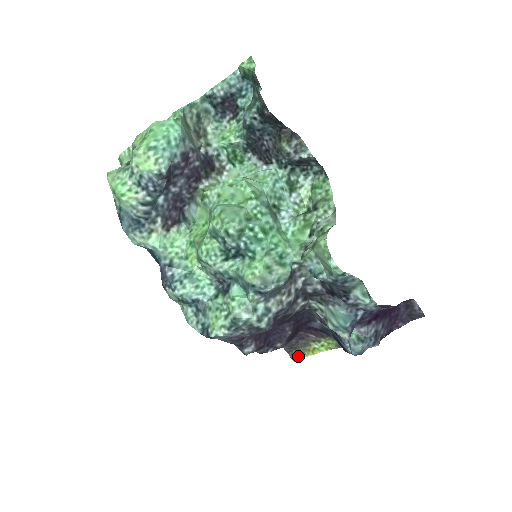
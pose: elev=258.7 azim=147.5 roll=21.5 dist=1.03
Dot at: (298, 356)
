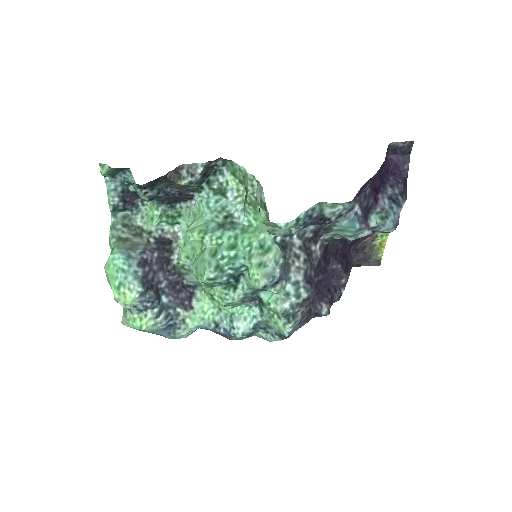
Dot at: (377, 259)
